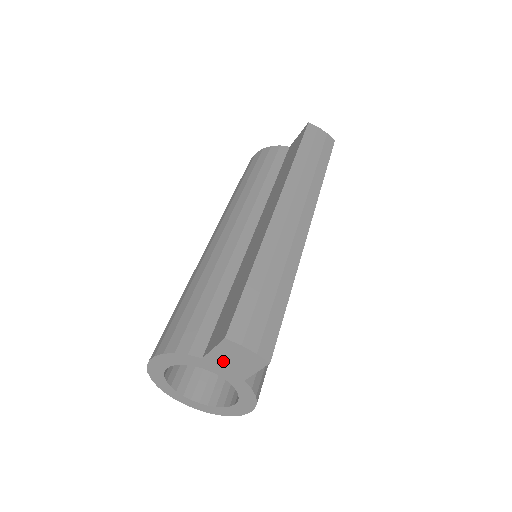
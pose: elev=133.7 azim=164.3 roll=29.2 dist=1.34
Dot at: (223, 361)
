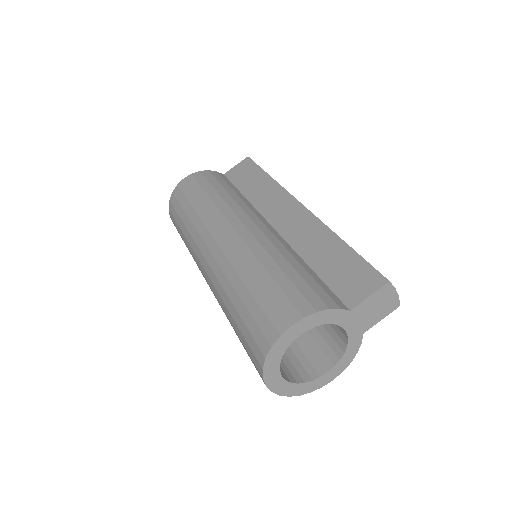
Dot at: (365, 311)
